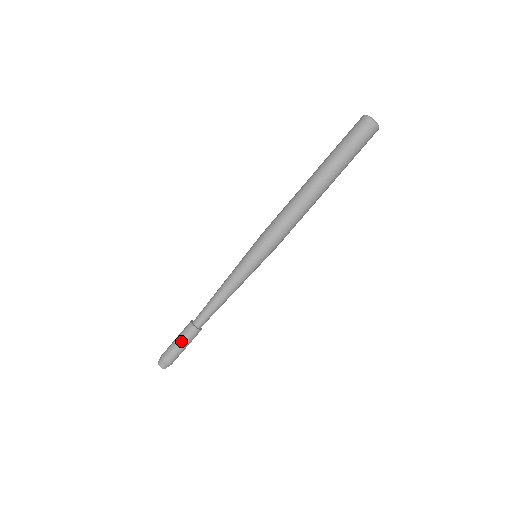
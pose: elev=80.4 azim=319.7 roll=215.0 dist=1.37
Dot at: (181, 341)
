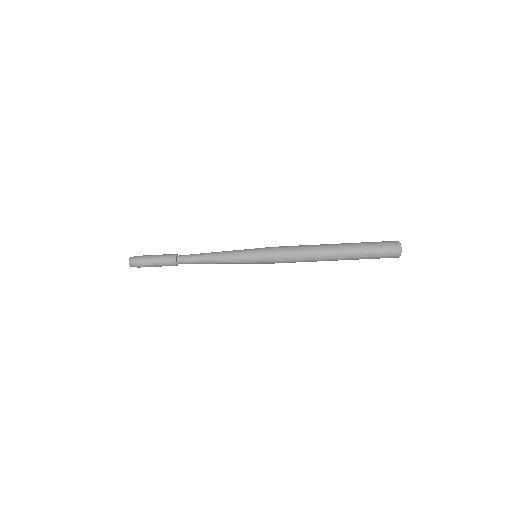
Dot at: (159, 259)
